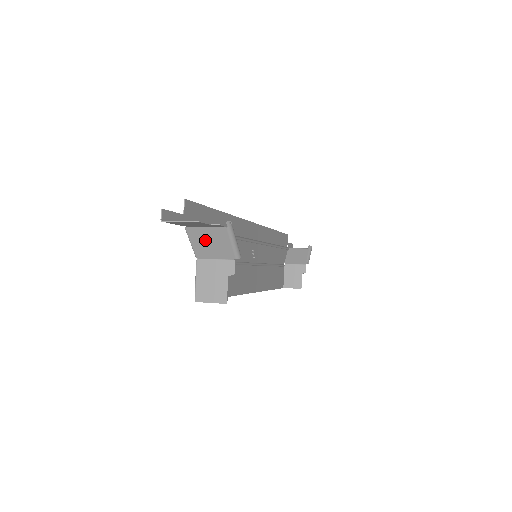
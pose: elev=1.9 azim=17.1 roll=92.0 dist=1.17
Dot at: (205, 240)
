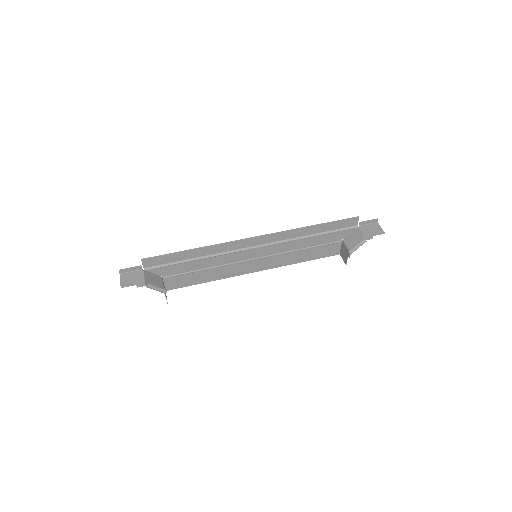
Dot at: (152, 279)
